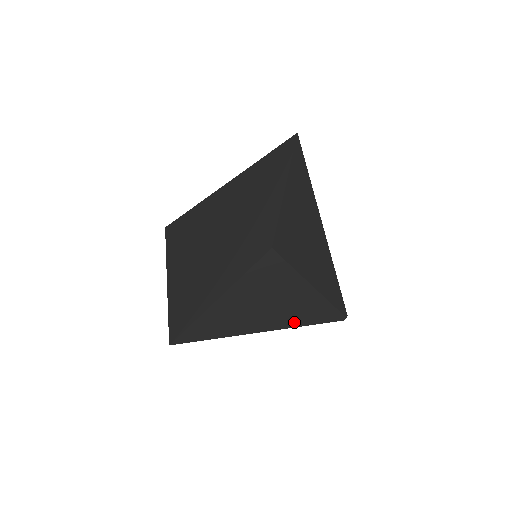
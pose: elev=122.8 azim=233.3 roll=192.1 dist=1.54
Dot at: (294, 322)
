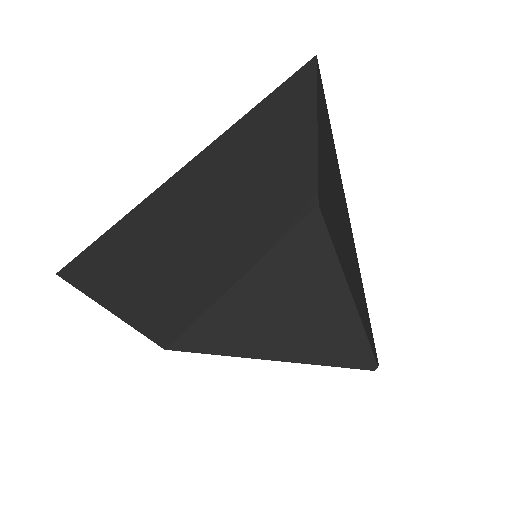
Dot at: (307, 353)
